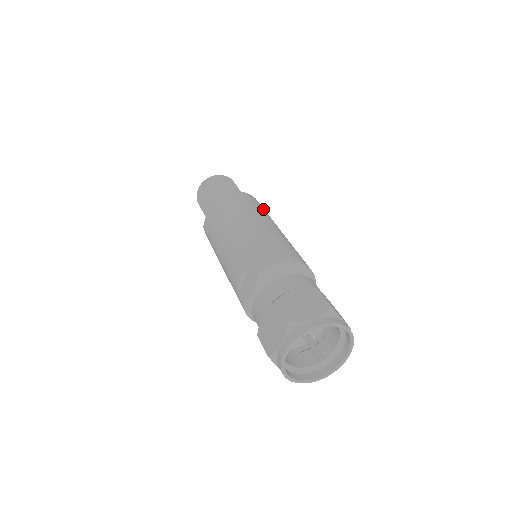
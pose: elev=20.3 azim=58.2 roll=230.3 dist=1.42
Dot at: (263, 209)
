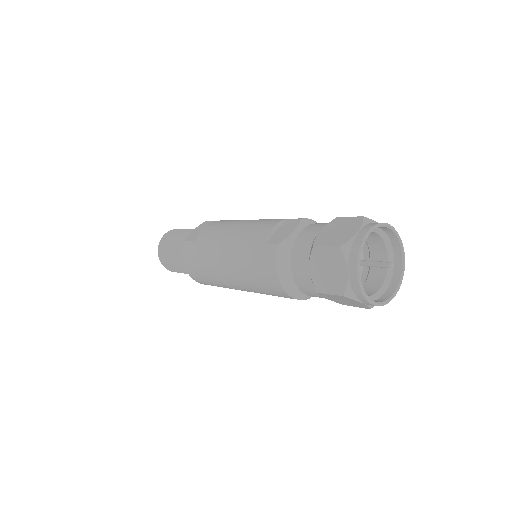
Dot at: occluded
